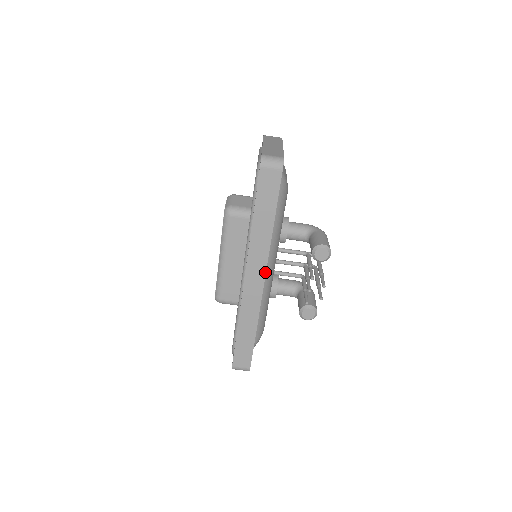
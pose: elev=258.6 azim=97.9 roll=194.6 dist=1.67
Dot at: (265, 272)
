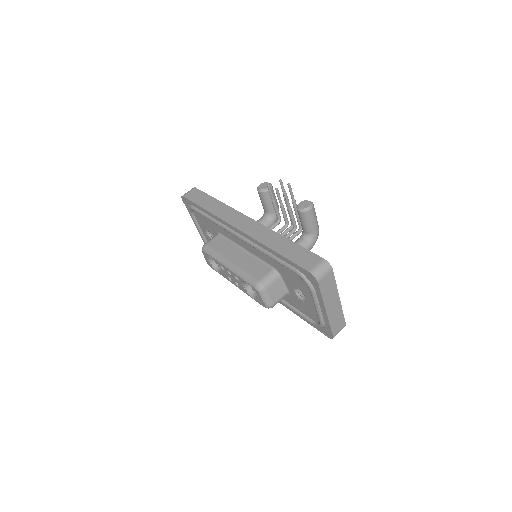
Dot at: (244, 215)
